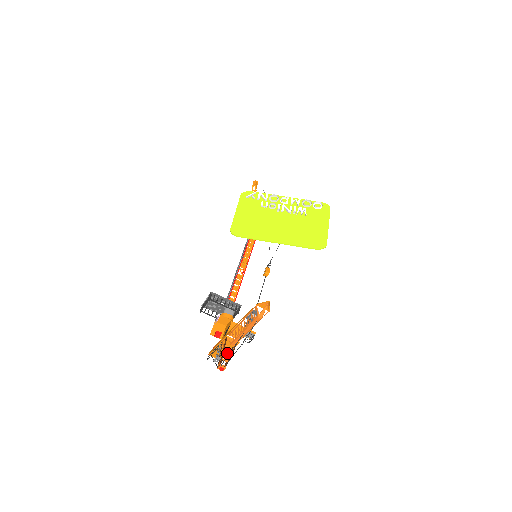
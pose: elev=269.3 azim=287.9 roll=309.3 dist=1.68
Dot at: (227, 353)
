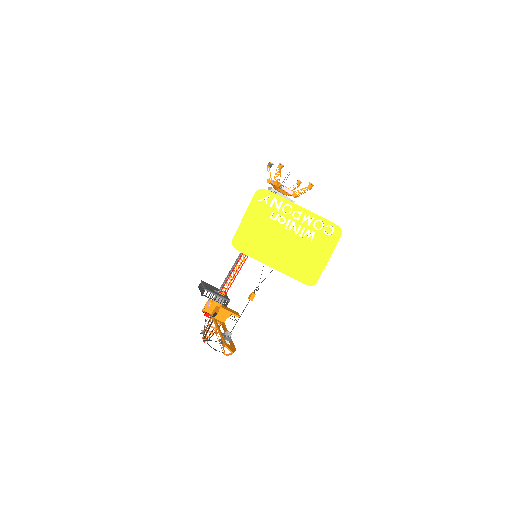
Dot at: (211, 332)
